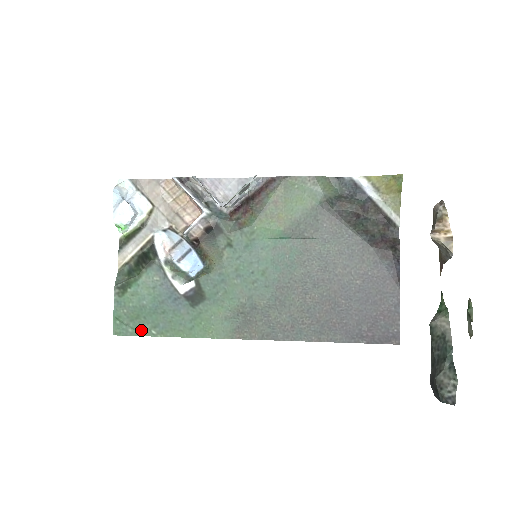
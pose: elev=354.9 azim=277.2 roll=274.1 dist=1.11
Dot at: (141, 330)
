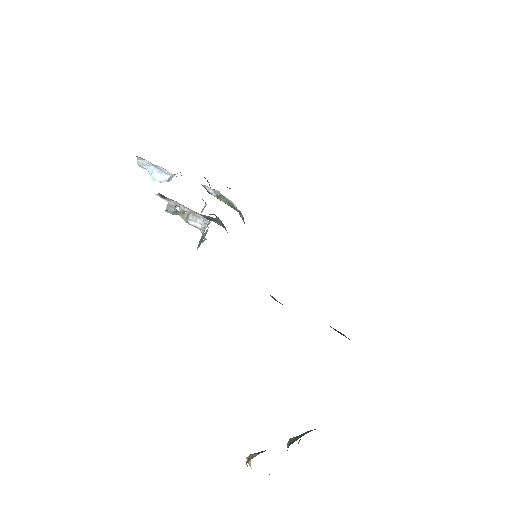
Dot at: occluded
